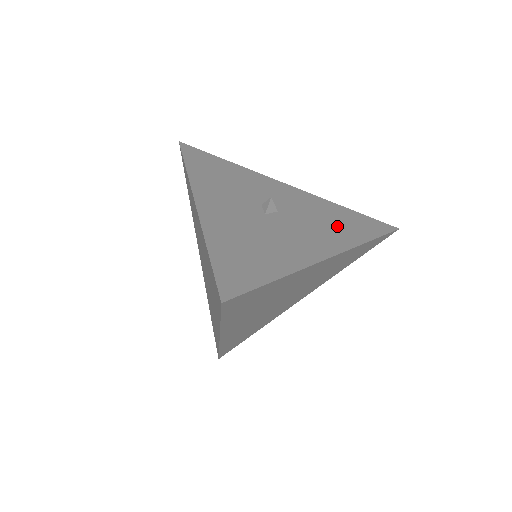
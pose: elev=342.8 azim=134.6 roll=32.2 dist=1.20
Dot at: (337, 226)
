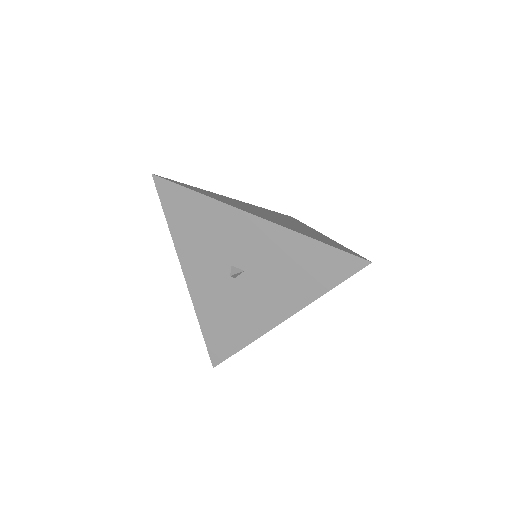
Dot at: (297, 278)
